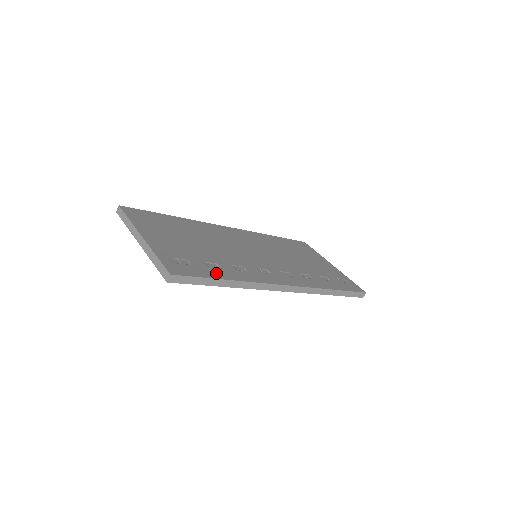
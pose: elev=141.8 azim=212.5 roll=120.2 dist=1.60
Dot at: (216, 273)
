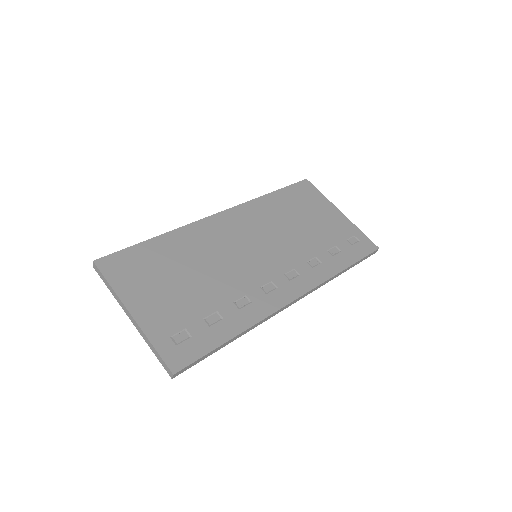
Dot at: (219, 334)
